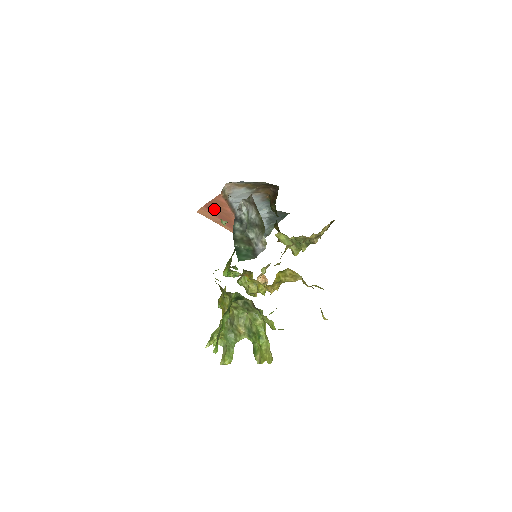
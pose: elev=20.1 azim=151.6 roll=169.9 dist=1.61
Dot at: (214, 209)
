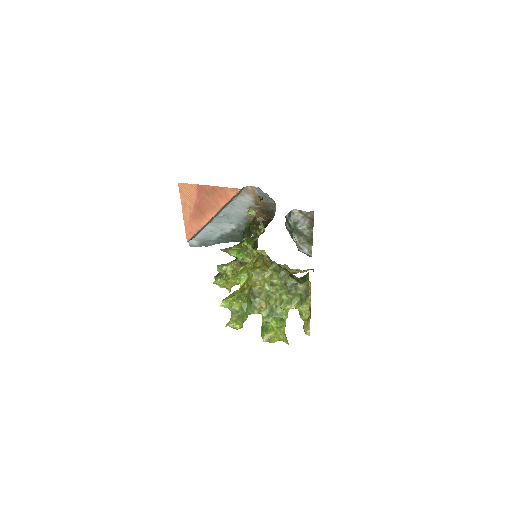
Dot at: (204, 194)
